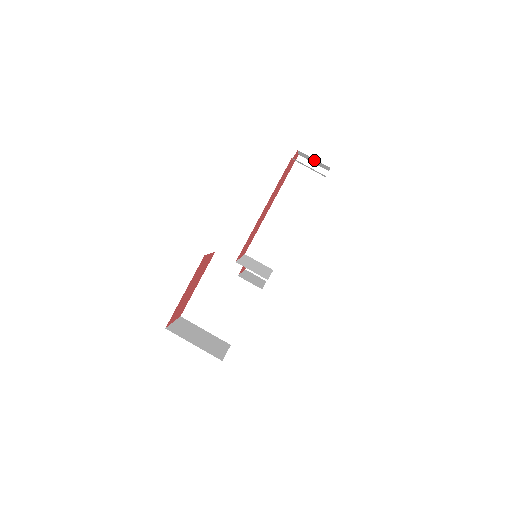
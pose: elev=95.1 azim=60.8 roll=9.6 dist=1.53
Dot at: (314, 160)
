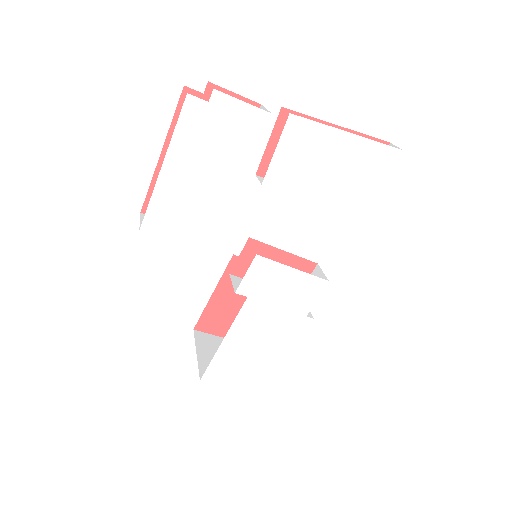
Dot at: occluded
